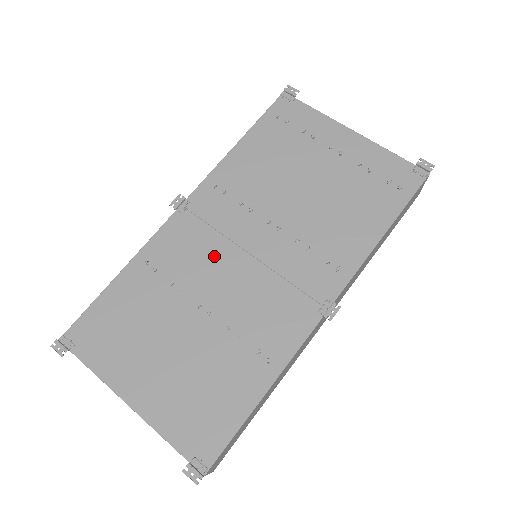
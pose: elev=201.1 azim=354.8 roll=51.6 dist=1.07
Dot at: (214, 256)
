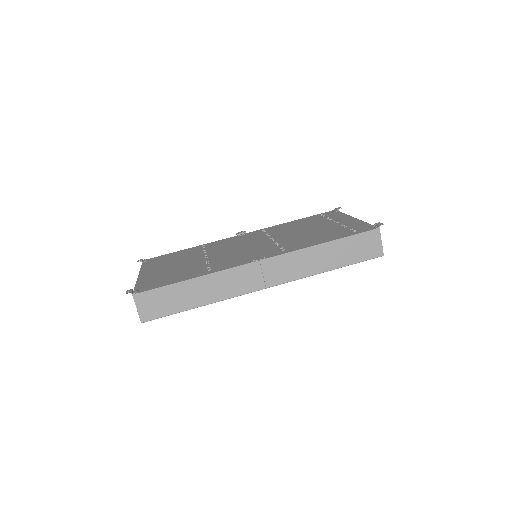
Dot at: (233, 246)
